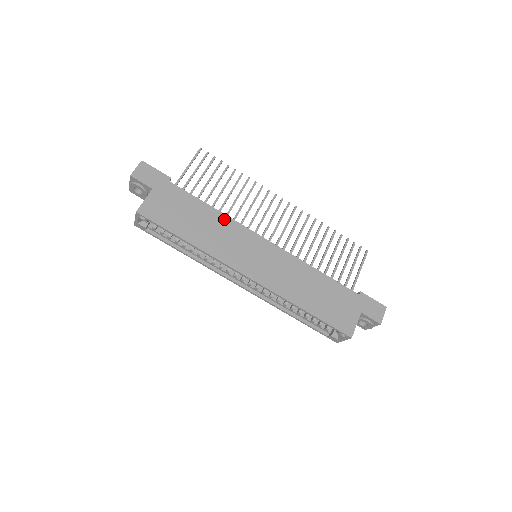
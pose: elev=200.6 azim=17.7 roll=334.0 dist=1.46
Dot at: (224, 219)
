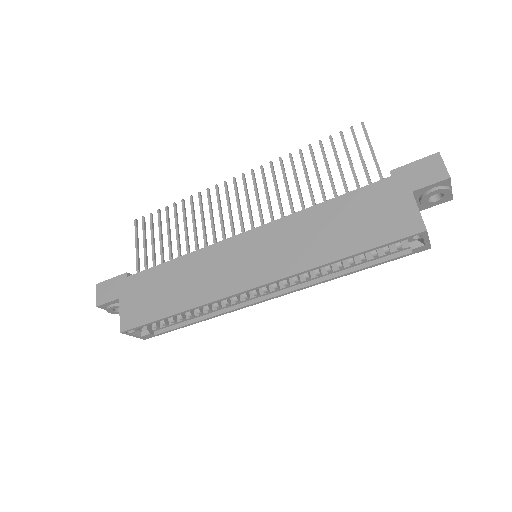
Dot at: (193, 258)
